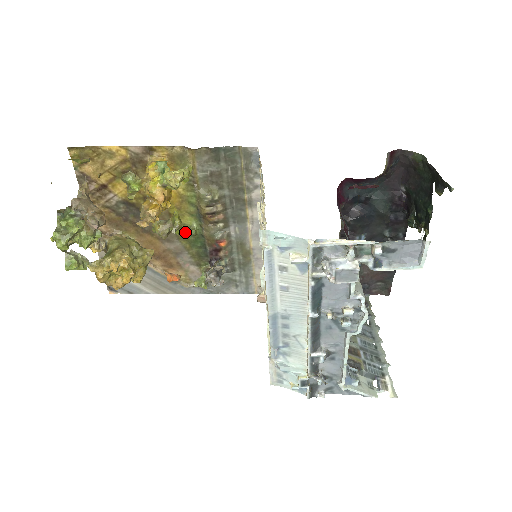
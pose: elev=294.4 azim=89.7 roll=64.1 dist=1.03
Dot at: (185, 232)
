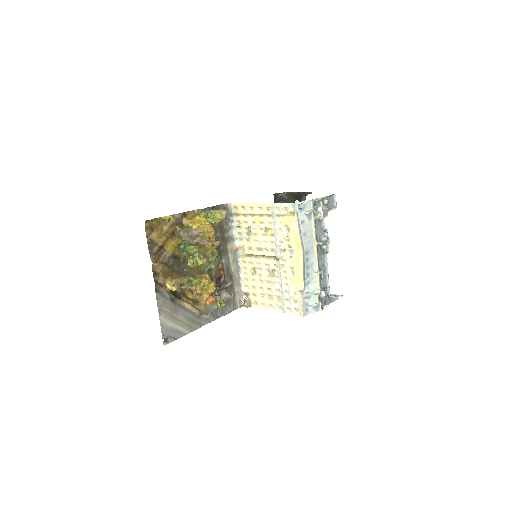
Dot at: (203, 270)
